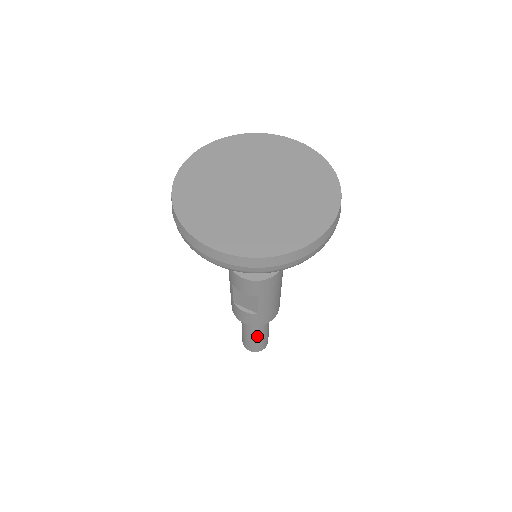
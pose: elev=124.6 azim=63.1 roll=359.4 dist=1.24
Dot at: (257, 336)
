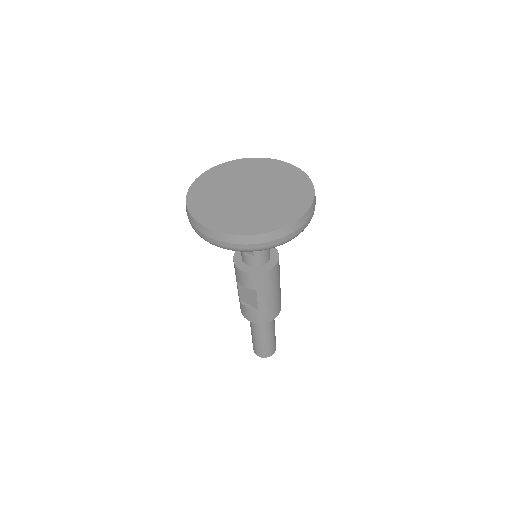
Dot at: (263, 339)
